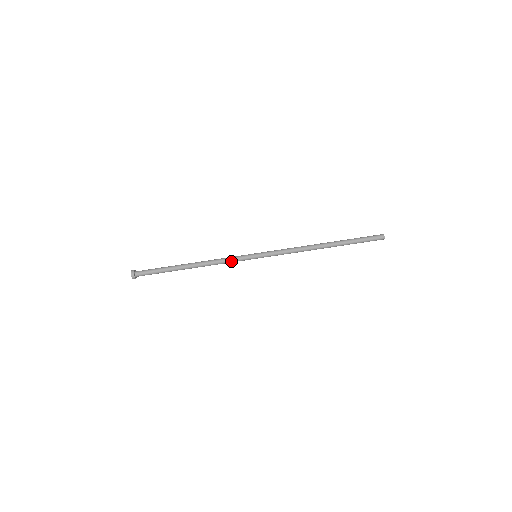
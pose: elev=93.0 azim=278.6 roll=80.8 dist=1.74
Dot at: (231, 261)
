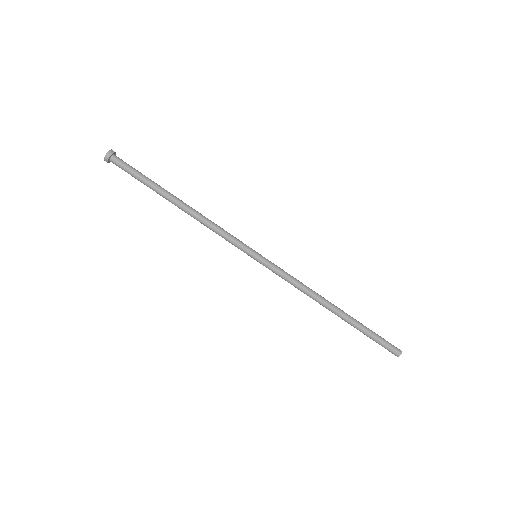
Dot at: (226, 237)
